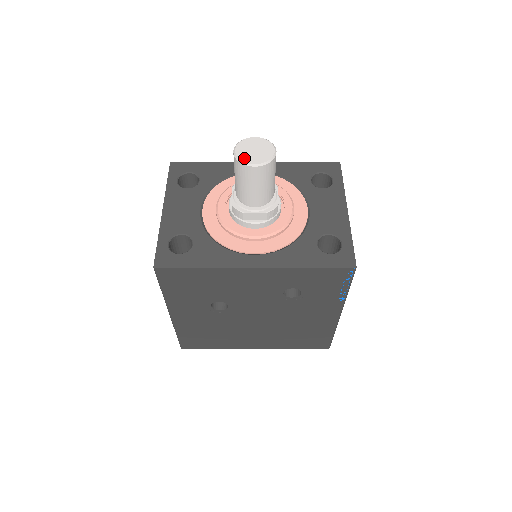
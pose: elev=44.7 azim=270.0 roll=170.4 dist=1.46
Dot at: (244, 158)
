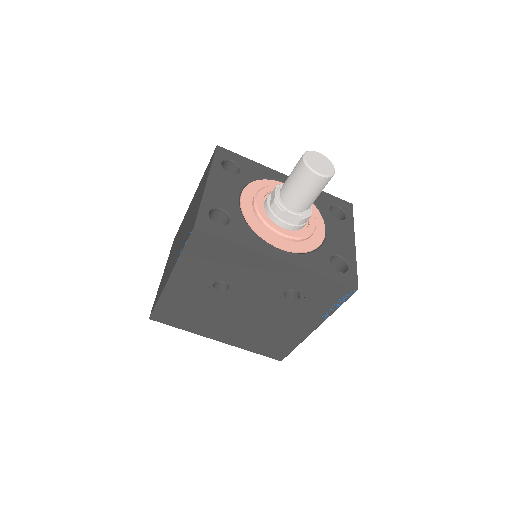
Dot at: (312, 165)
